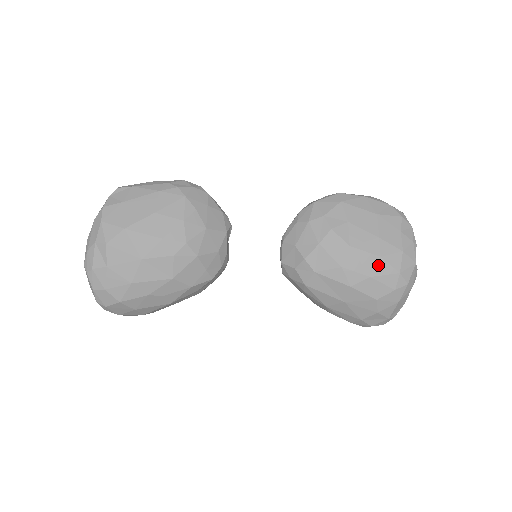
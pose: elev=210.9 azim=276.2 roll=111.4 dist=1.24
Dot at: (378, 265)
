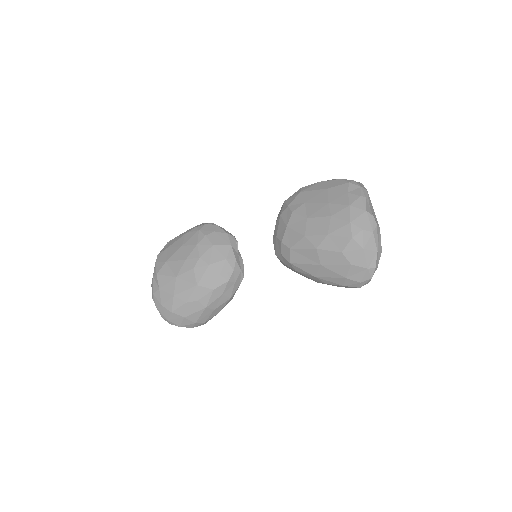
Dot at: (331, 223)
